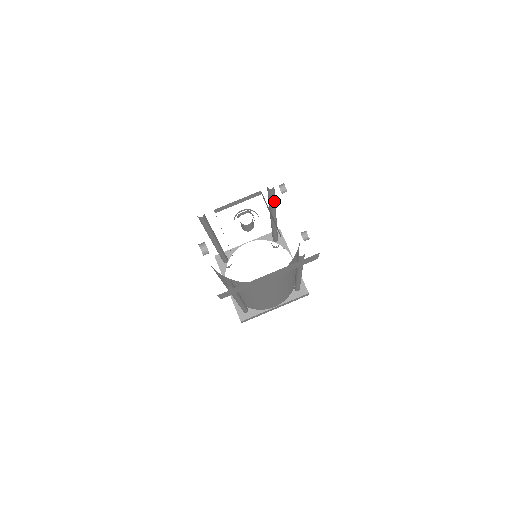
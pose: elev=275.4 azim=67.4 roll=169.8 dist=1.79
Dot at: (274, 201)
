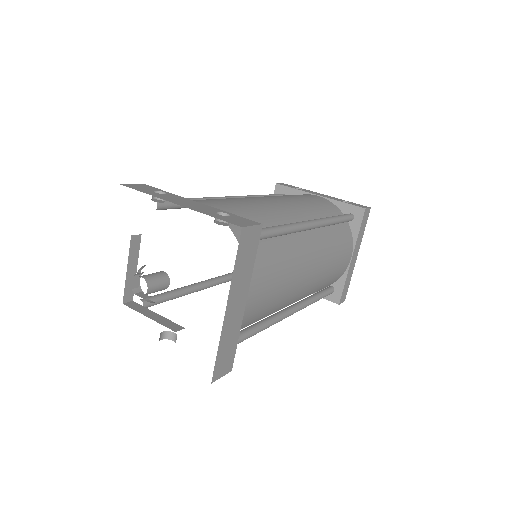
Dot at: occluded
